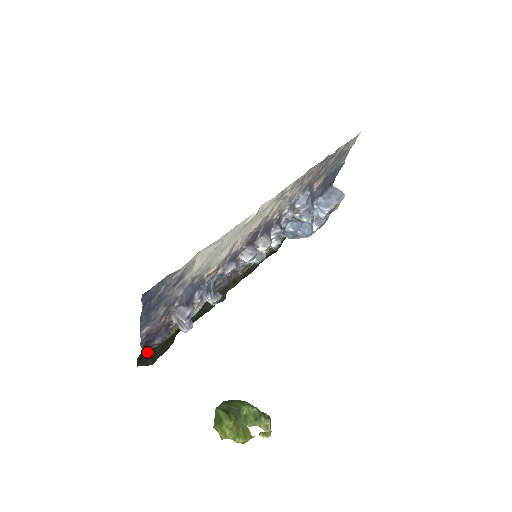
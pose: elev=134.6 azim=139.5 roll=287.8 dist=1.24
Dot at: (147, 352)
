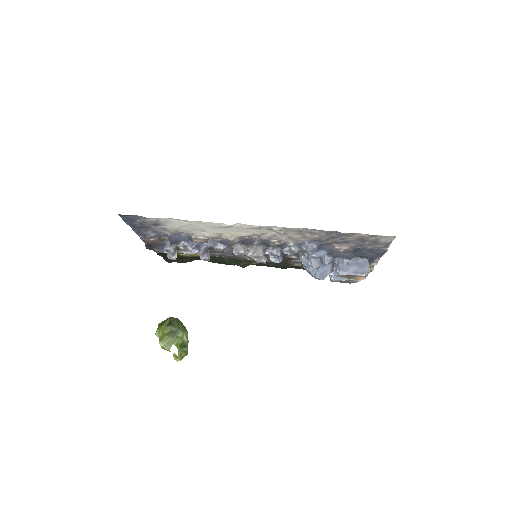
Dot at: occluded
